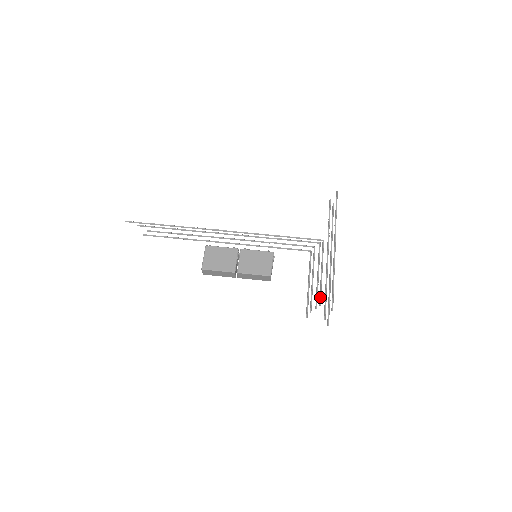
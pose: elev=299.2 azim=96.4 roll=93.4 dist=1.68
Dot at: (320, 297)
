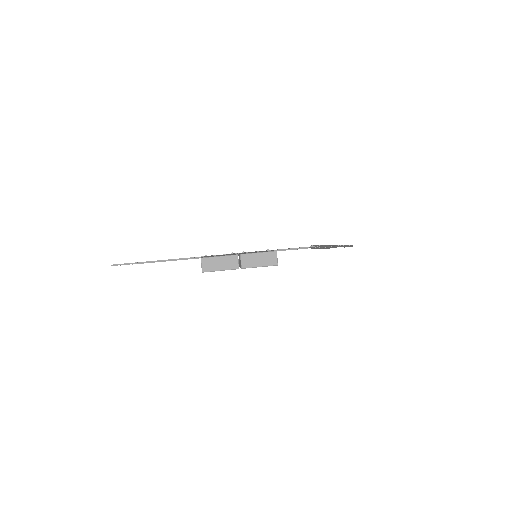
Dot at: occluded
